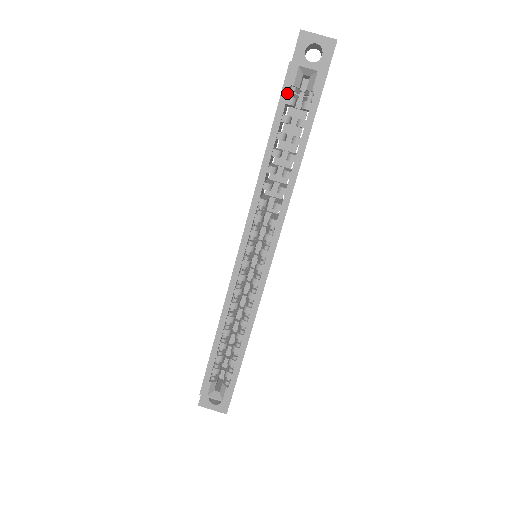
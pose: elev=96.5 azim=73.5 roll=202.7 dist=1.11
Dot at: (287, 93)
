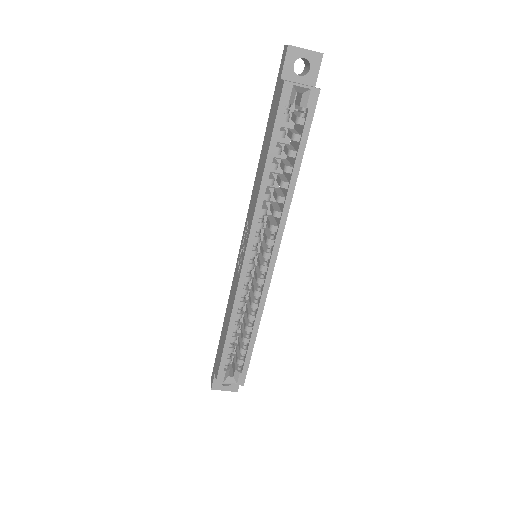
Dot at: (283, 111)
